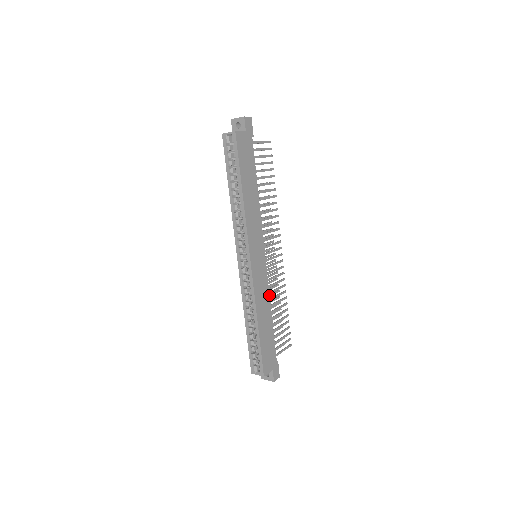
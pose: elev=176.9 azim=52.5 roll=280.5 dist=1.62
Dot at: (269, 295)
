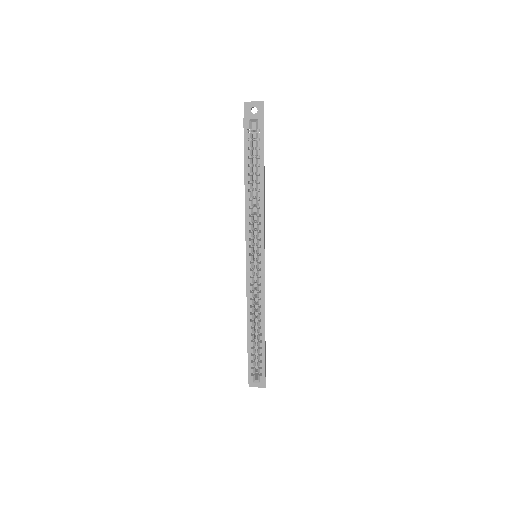
Dot at: occluded
